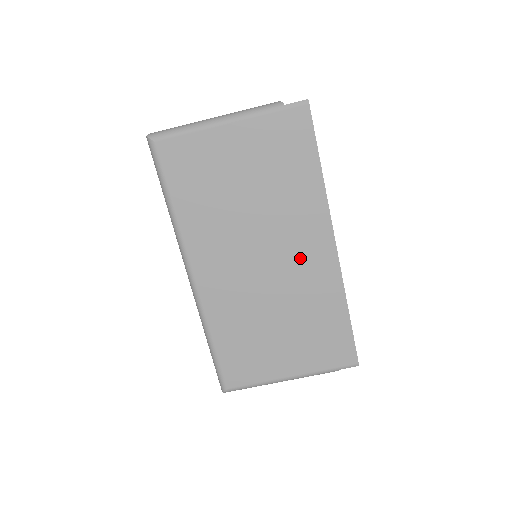
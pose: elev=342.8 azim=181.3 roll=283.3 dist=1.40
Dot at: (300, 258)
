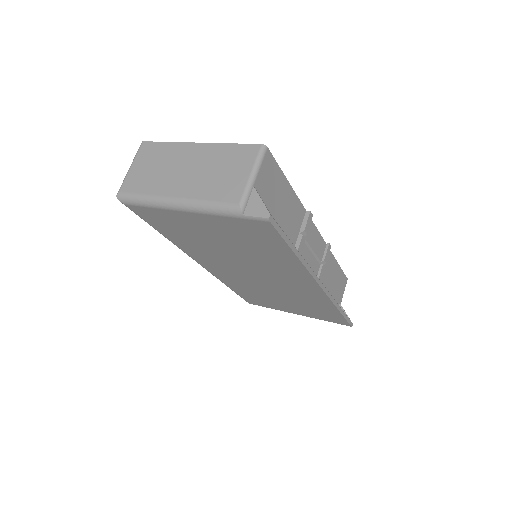
Dot at: (289, 283)
